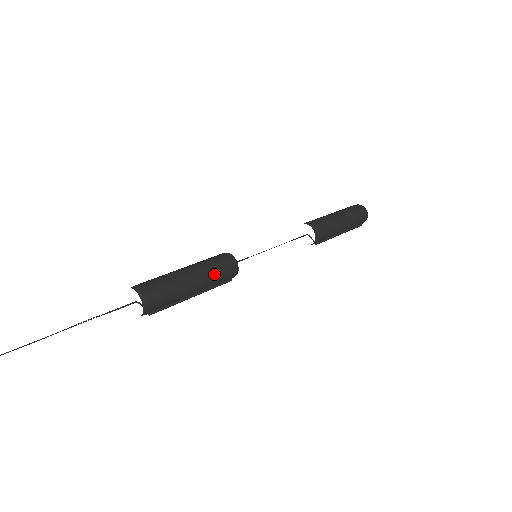
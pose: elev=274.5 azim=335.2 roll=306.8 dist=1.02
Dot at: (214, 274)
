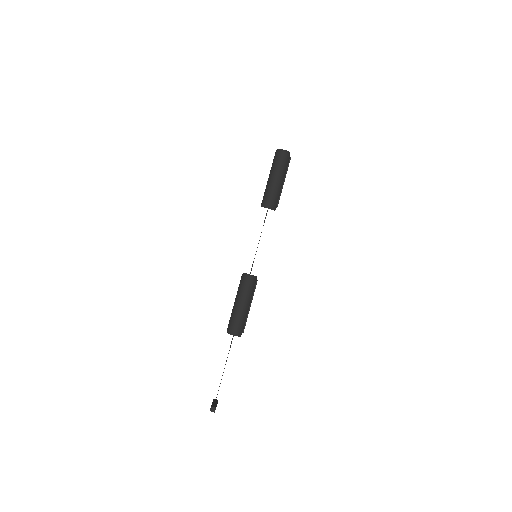
Dot at: (247, 292)
